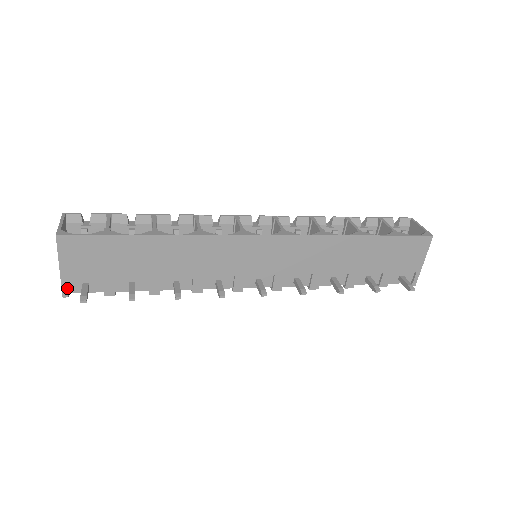
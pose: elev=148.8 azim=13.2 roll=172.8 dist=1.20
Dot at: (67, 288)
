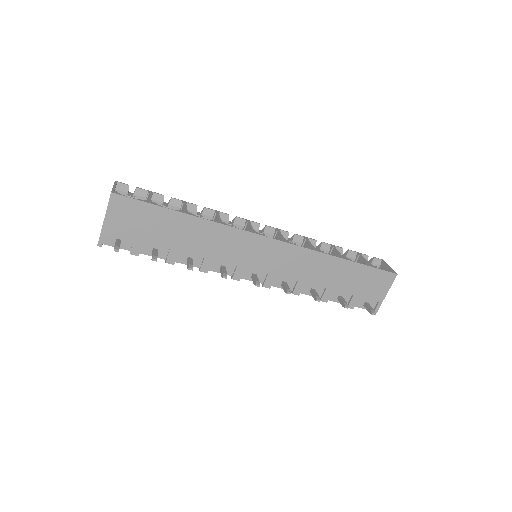
Dot at: (103, 239)
